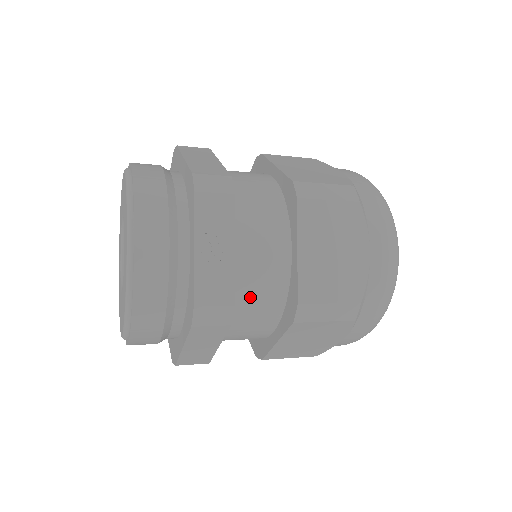
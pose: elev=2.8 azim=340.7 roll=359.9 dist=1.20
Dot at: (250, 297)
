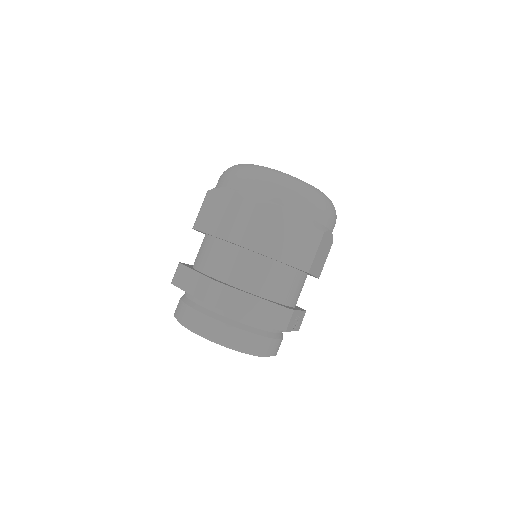
Dot at: occluded
